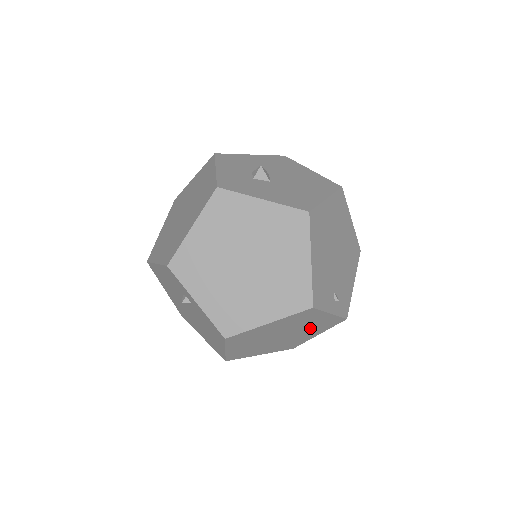
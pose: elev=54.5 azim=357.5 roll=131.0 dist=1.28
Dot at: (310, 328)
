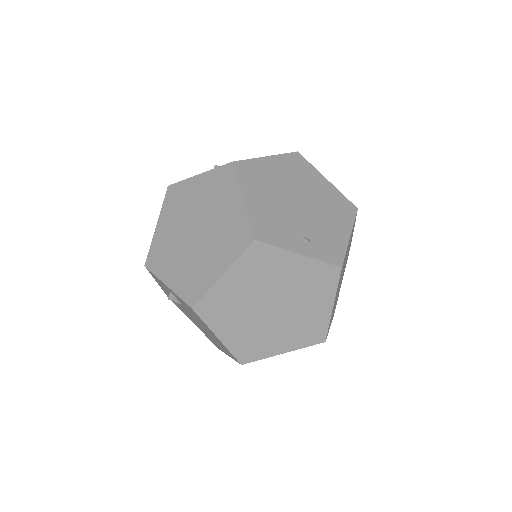
Dot at: (301, 289)
